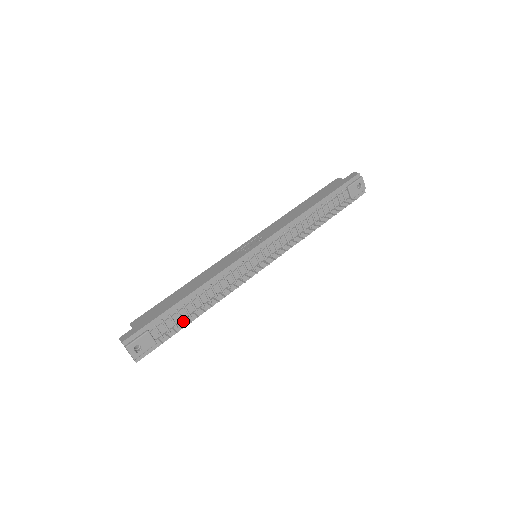
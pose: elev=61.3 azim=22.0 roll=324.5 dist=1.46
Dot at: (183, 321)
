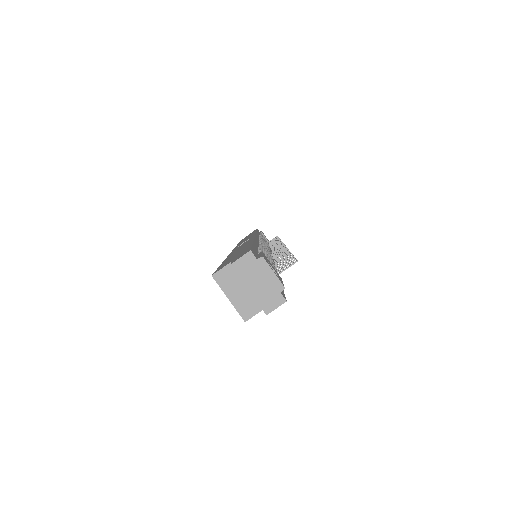
Dot at: (275, 269)
